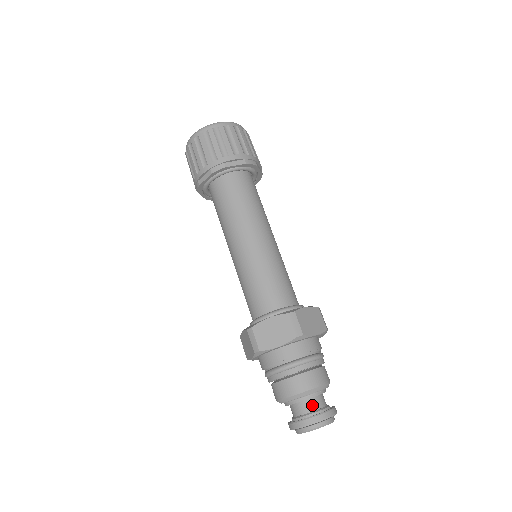
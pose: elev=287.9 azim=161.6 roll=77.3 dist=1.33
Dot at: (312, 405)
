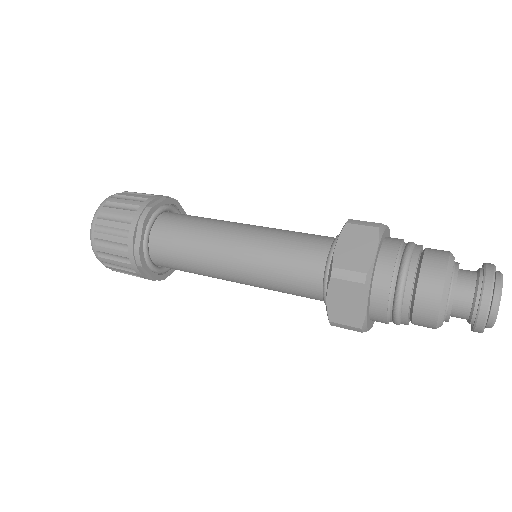
Dot at: occluded
